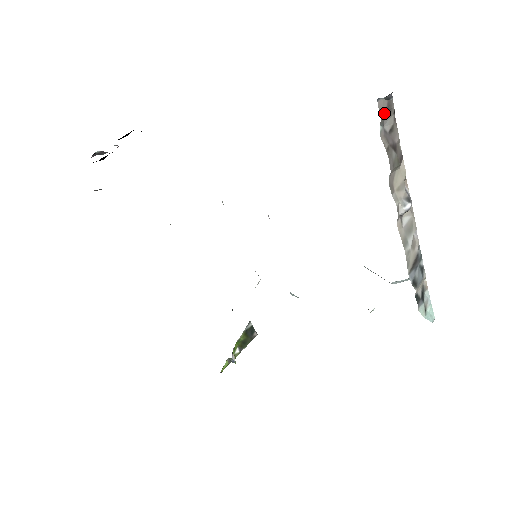
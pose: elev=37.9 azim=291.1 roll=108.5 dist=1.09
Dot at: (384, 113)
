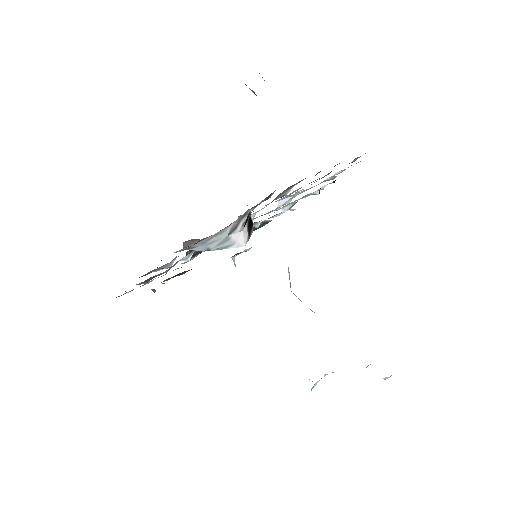
Dot at: occluded
